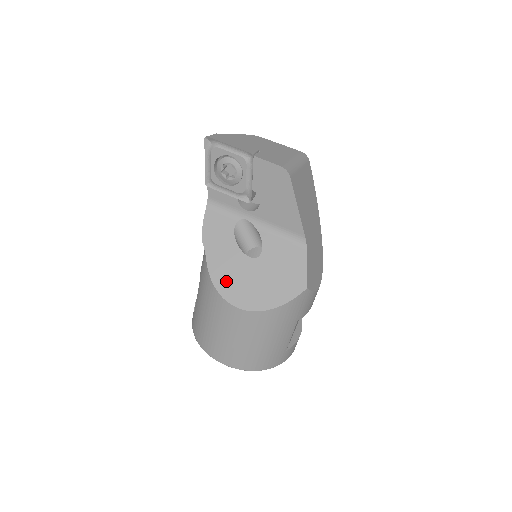
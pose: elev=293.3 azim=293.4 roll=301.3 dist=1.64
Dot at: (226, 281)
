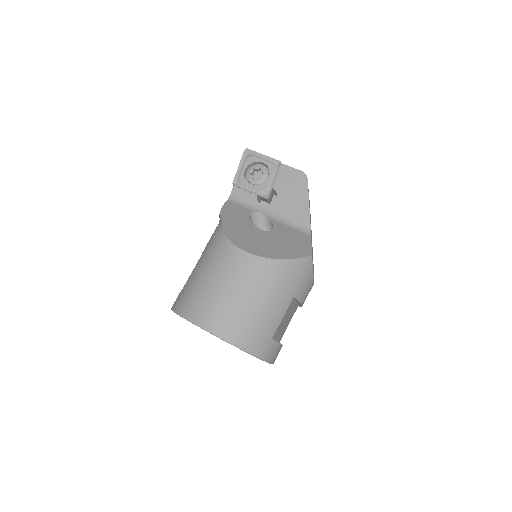
Dot at: (238, 236)
